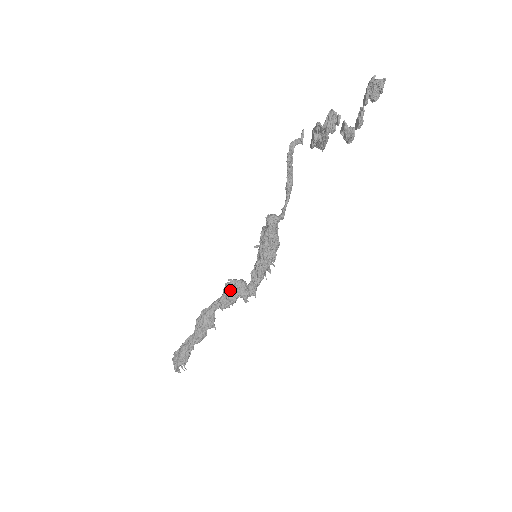
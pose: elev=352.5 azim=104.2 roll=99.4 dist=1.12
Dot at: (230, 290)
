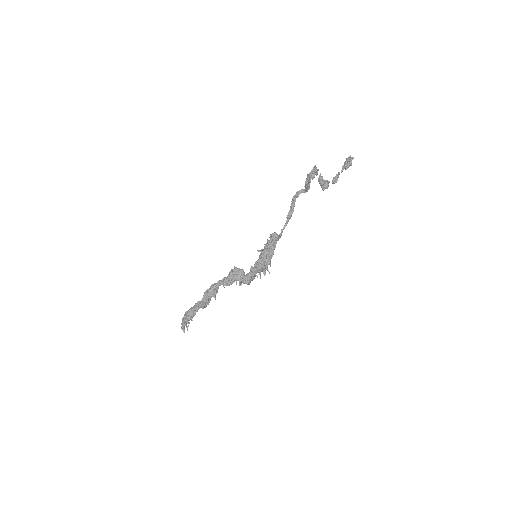
Dot at: (232, 273)
